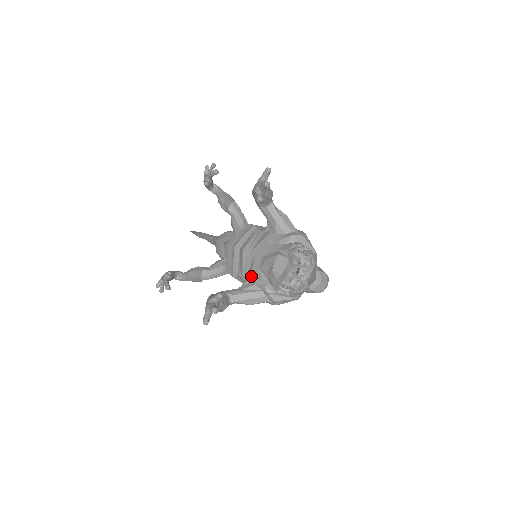
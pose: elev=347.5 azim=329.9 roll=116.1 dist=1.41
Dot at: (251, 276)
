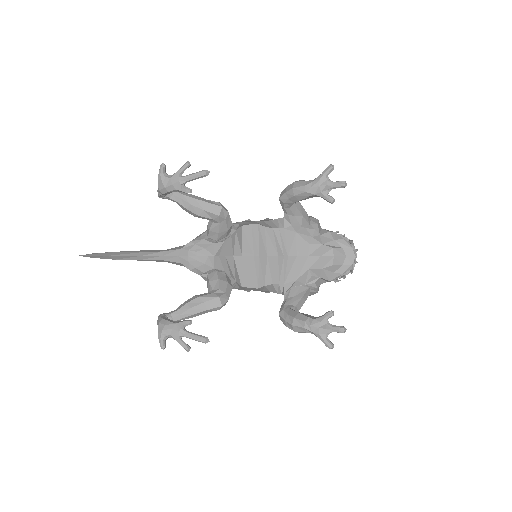
Dot at: (297, 279)
